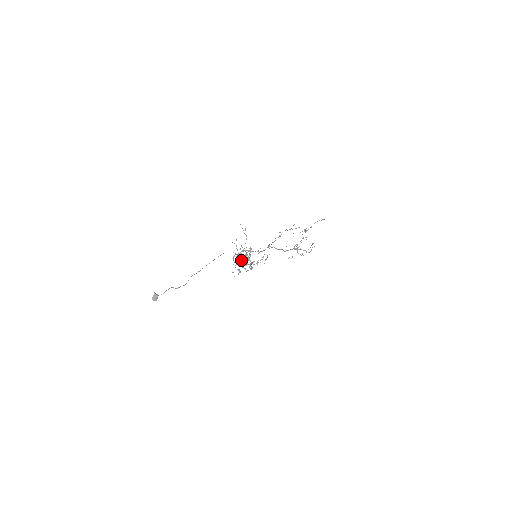
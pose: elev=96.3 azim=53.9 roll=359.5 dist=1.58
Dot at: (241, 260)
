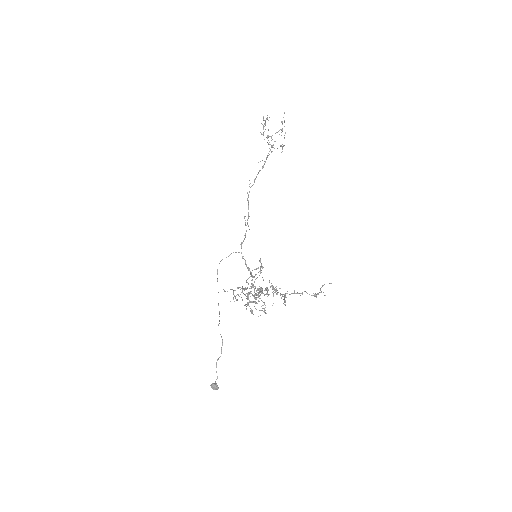
Dot at: (255, 303)
